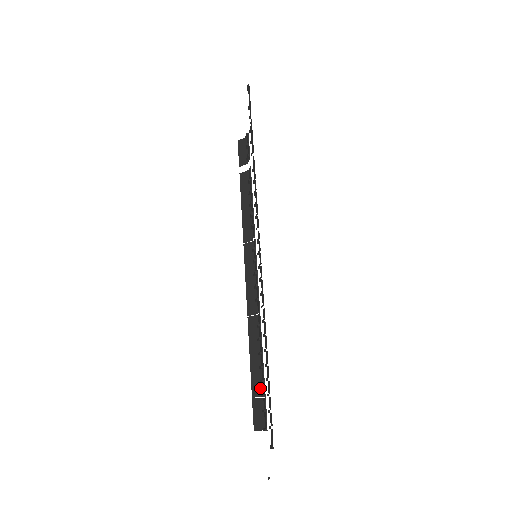
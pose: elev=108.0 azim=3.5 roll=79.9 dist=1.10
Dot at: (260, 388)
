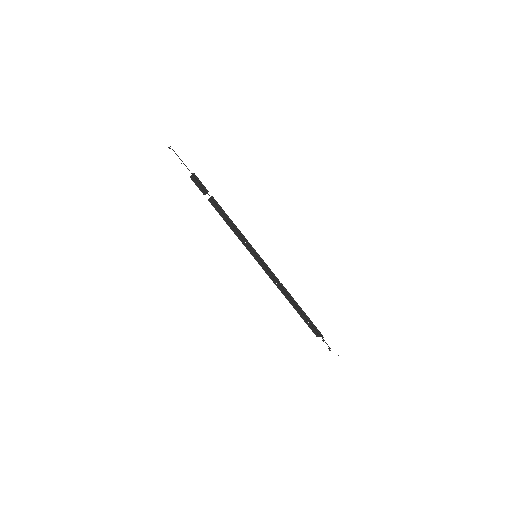
Dot at: (307, 318)
